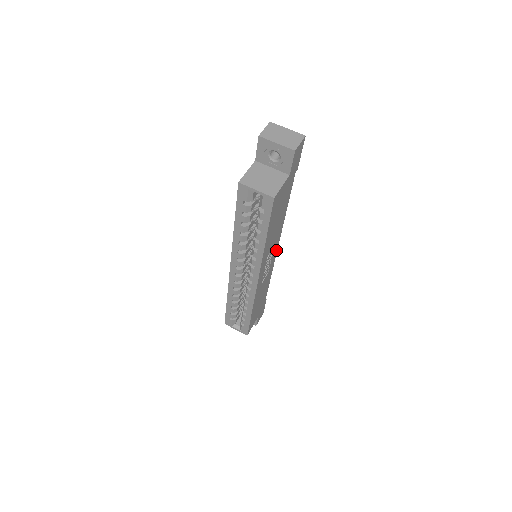
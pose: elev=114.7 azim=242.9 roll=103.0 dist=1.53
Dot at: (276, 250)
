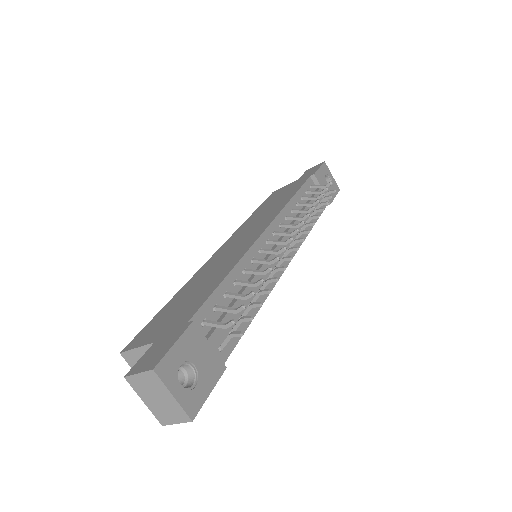
Dot at: occluded
